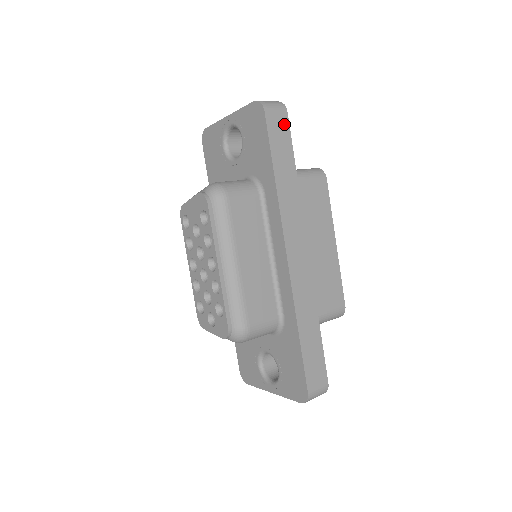
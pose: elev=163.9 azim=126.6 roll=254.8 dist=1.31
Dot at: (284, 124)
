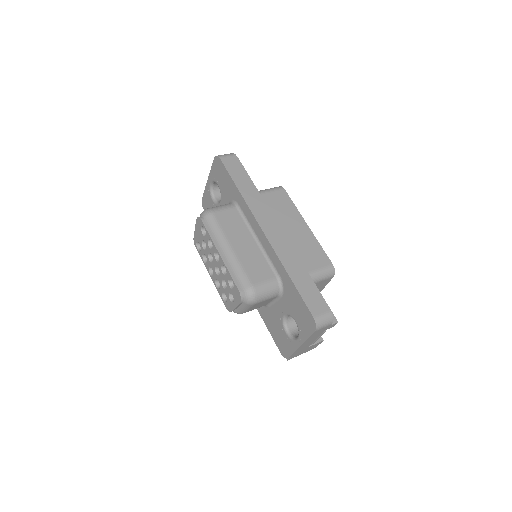
Dot at: (236, 162)
